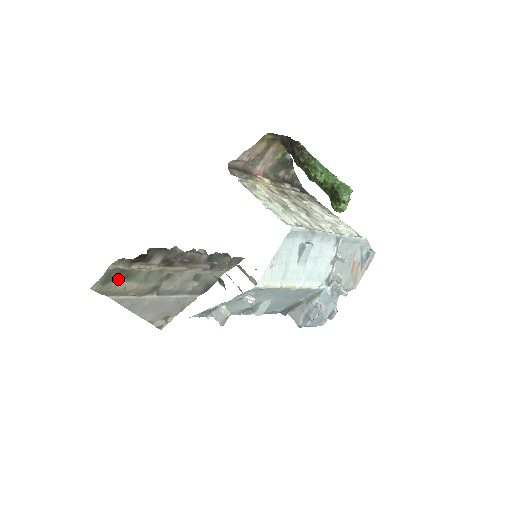
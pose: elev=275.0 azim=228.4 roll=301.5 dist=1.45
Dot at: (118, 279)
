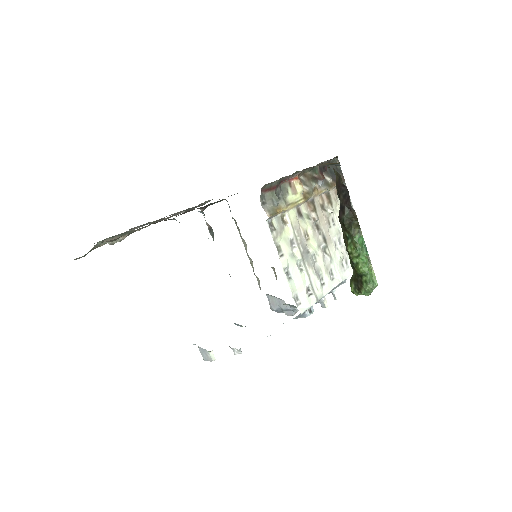
Dot at: (103, 240)
